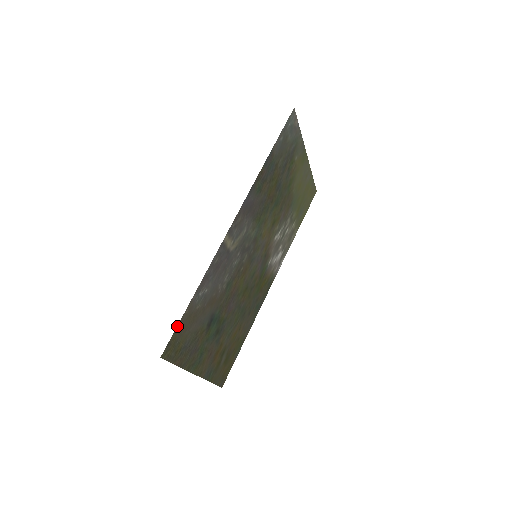
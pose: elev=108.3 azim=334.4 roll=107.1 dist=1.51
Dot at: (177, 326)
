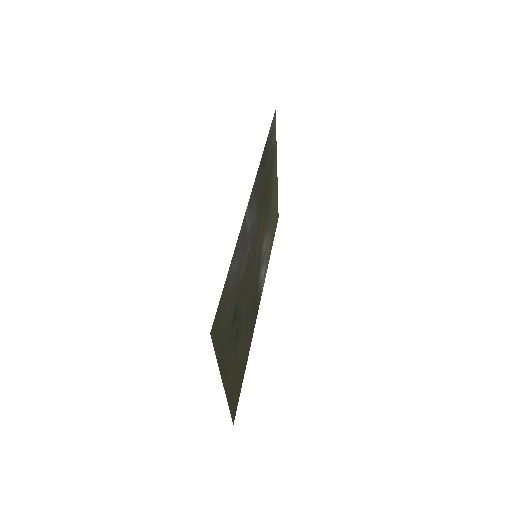
Dot at: occluded
